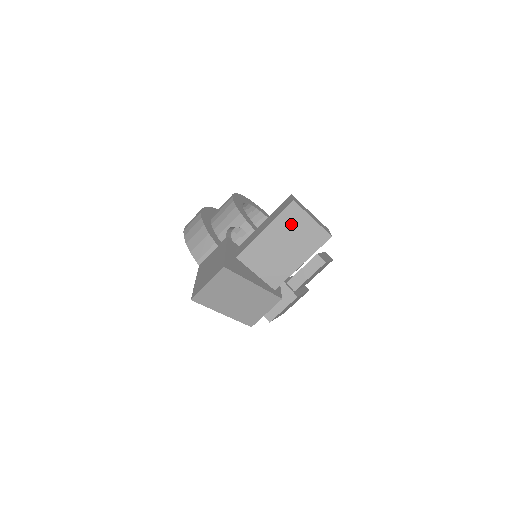
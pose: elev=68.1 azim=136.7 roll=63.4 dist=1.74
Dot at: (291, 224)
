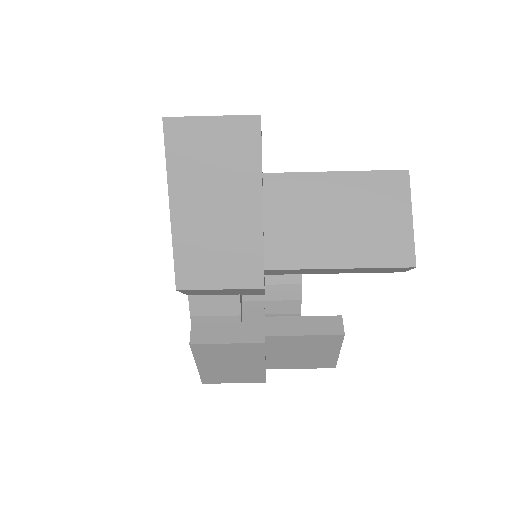
Dot at: (377, 198)
